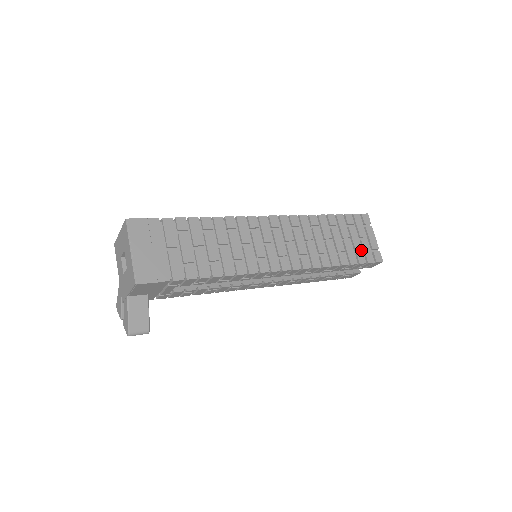
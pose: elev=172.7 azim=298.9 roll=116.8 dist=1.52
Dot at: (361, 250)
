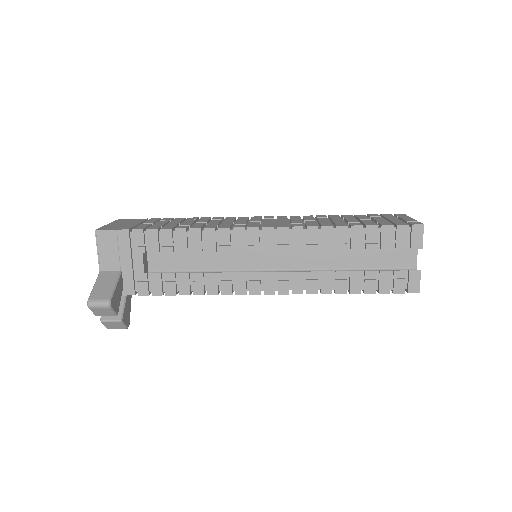
Dot at: occluded
